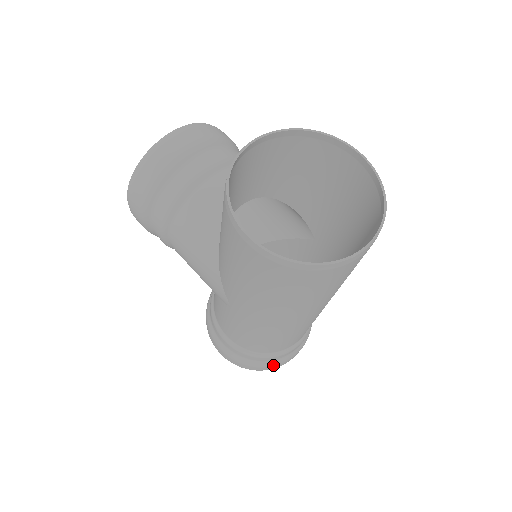
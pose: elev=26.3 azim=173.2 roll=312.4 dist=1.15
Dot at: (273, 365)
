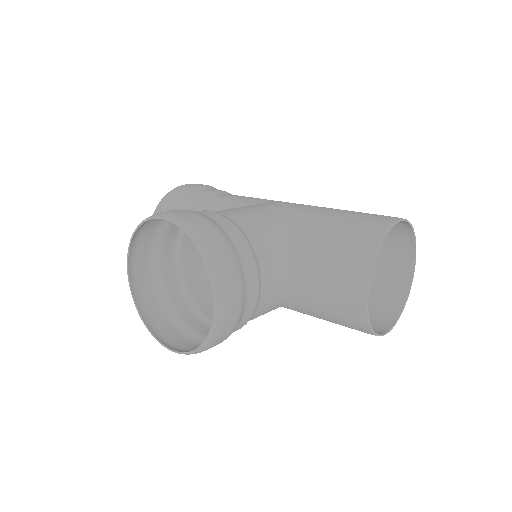
Dot at: occluded
